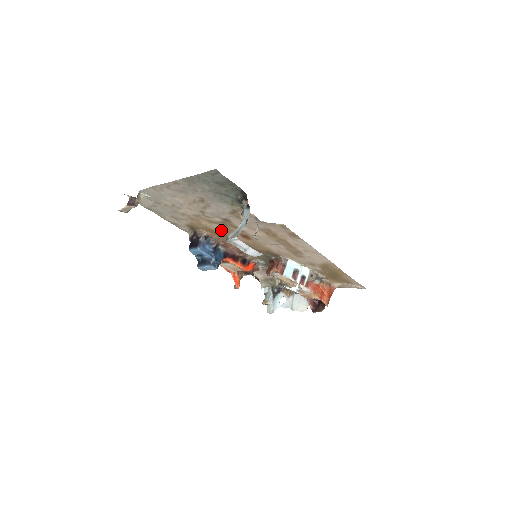
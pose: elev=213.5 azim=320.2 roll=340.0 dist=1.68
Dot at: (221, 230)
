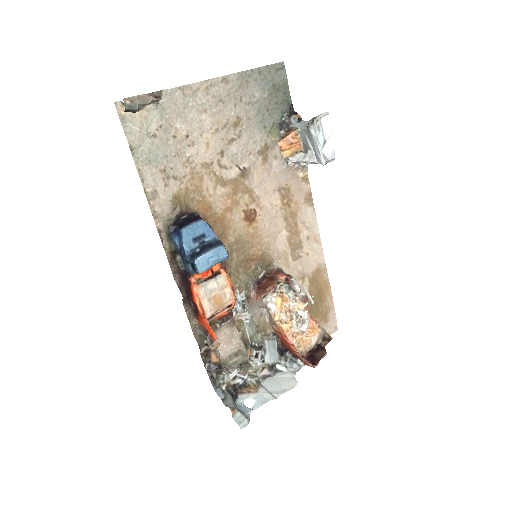
Dot at: (221, 206)
